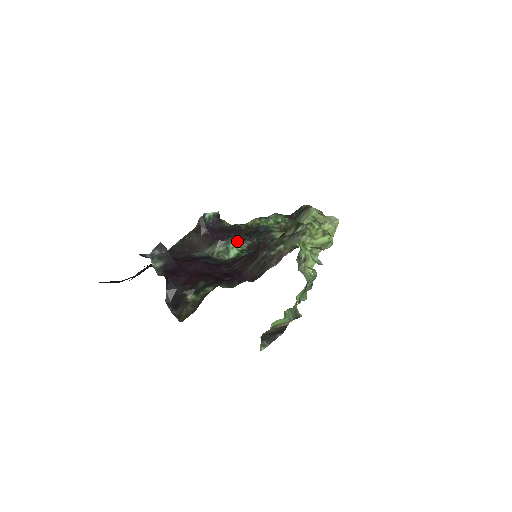
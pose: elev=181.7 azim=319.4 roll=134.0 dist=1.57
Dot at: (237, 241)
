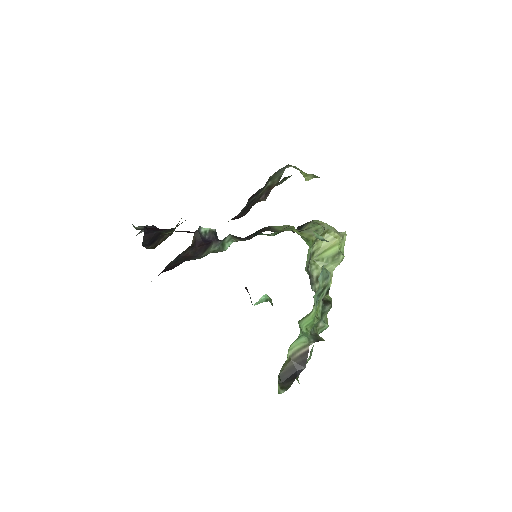
Dot at: (233, 237)
